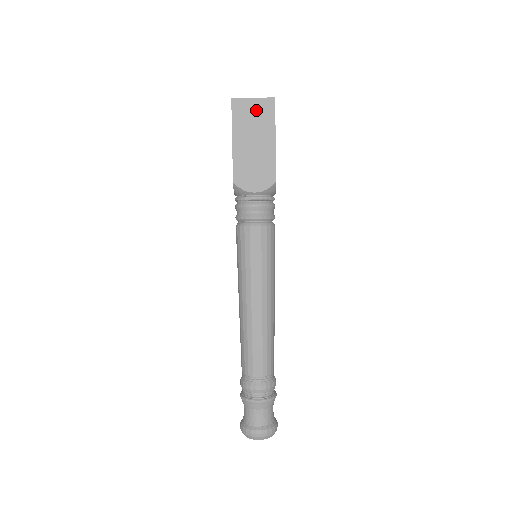
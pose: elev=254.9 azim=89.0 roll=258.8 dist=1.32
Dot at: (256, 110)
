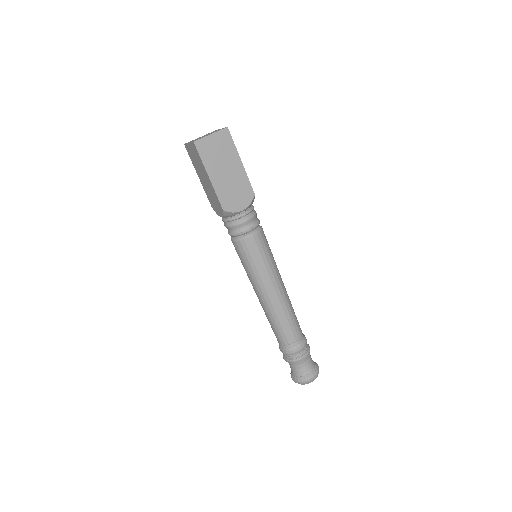
Dot at: (217, 143)
